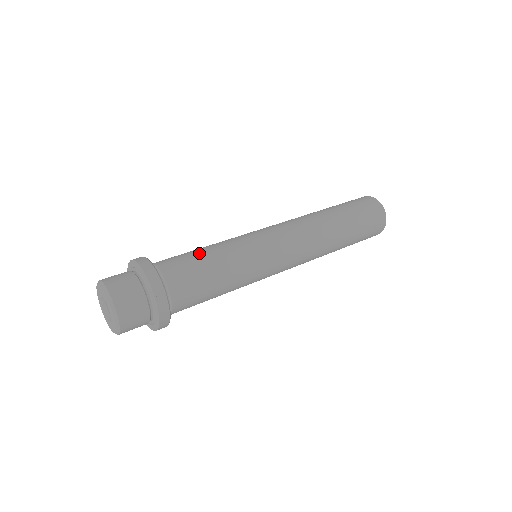
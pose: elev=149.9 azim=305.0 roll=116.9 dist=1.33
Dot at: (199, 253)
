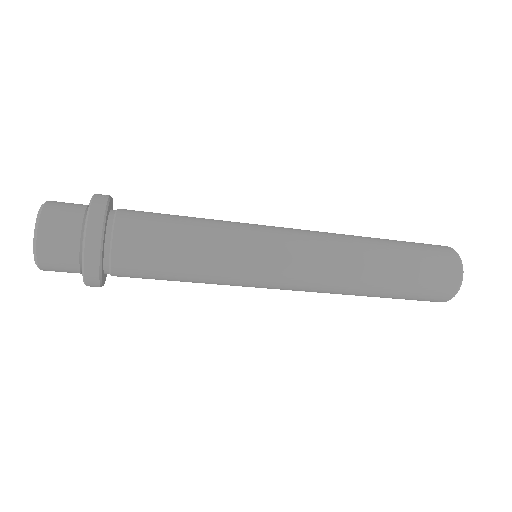
Dot at: occluded
